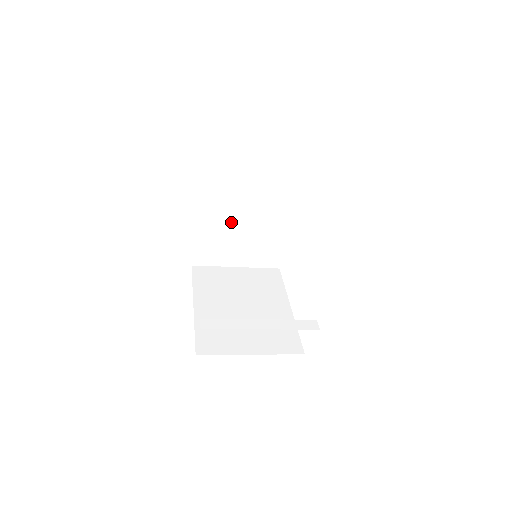
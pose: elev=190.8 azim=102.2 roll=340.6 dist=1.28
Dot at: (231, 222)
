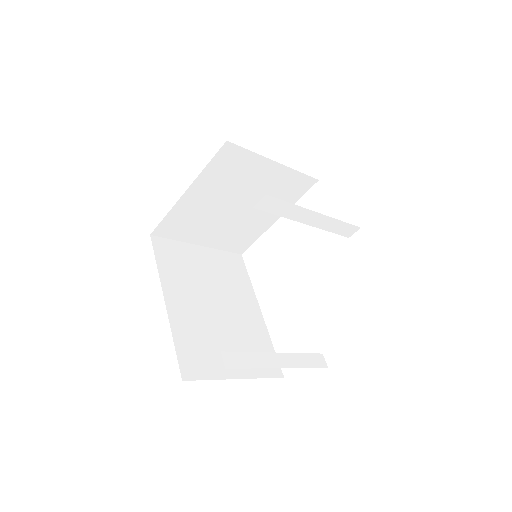
Dot at: (226, 199)
